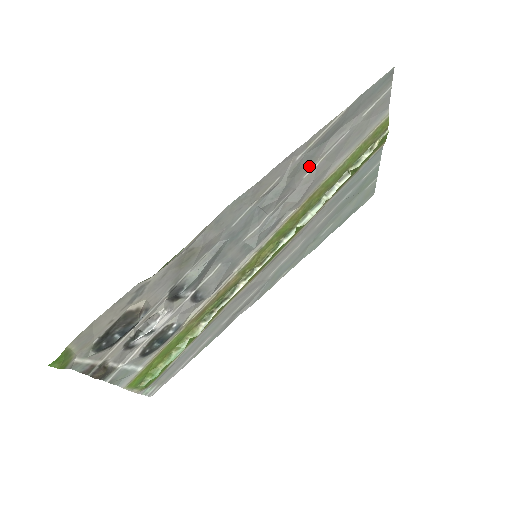
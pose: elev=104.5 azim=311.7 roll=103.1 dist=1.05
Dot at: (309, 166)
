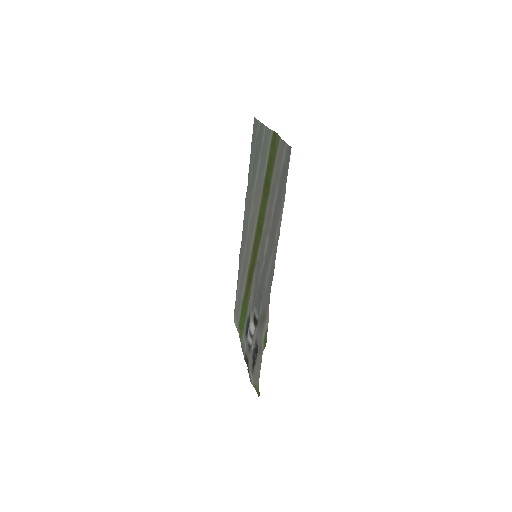
Dot at: (272, 223)
